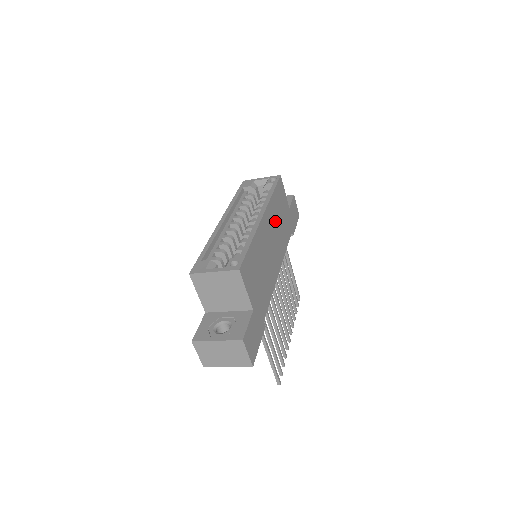
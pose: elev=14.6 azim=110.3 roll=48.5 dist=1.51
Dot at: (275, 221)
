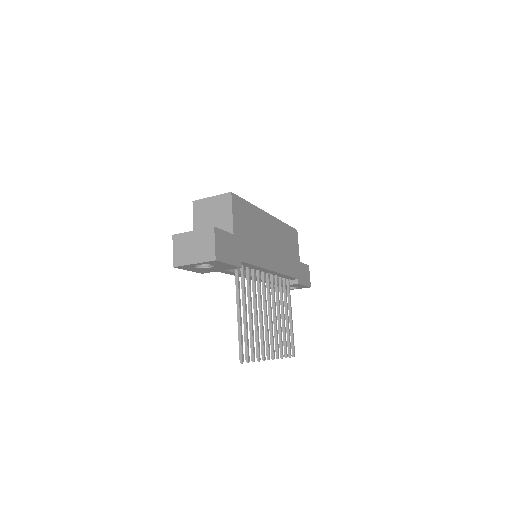
Dot at: (281, 239)
